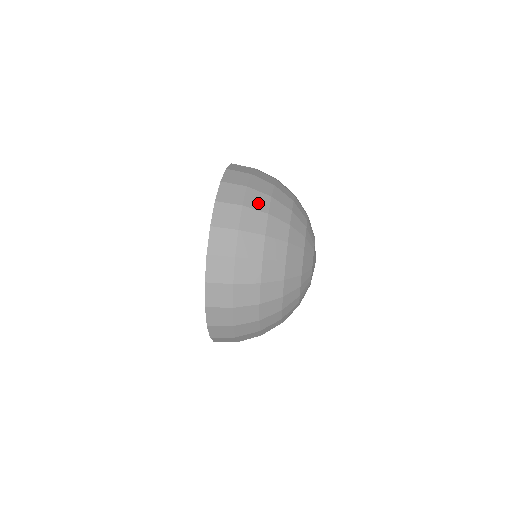
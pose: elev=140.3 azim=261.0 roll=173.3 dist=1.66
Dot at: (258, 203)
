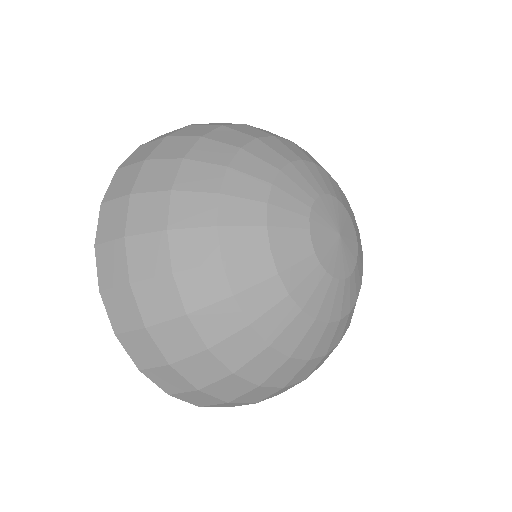
Dot at: (194, 132)
